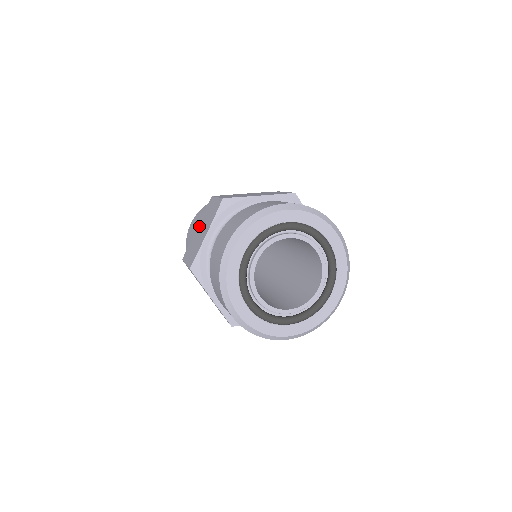
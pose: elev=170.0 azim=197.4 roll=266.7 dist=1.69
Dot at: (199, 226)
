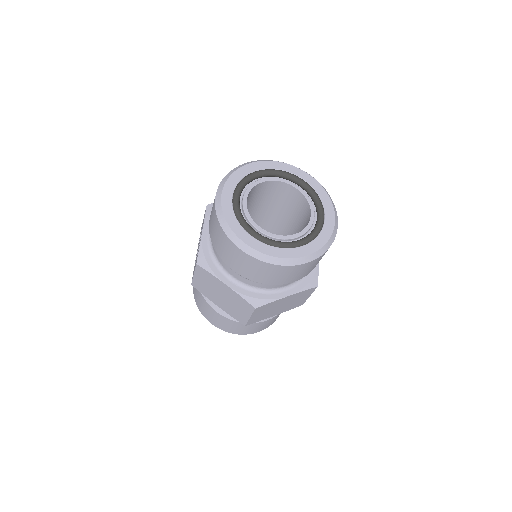
Dot at: occluded
